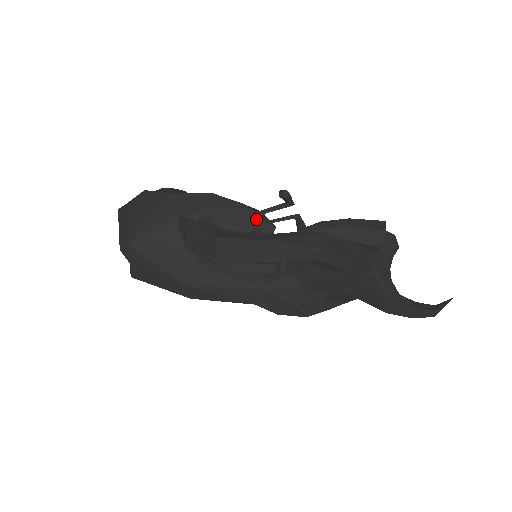
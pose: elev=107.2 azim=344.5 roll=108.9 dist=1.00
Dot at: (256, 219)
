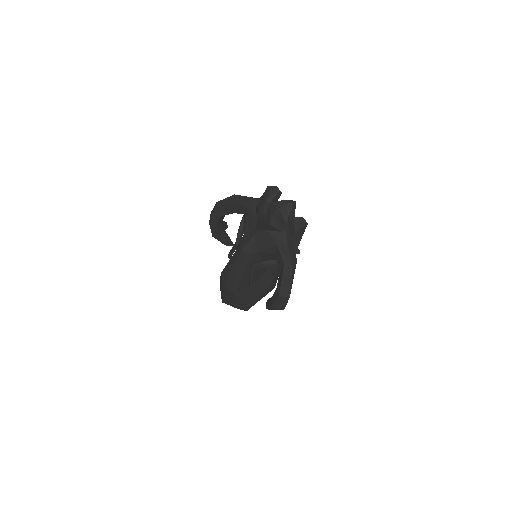
Dot at: occluded
